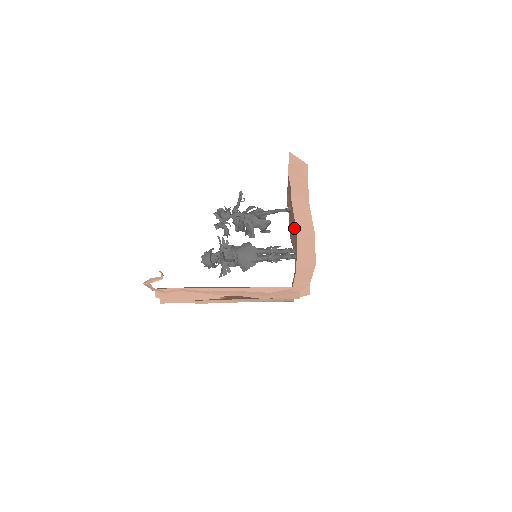
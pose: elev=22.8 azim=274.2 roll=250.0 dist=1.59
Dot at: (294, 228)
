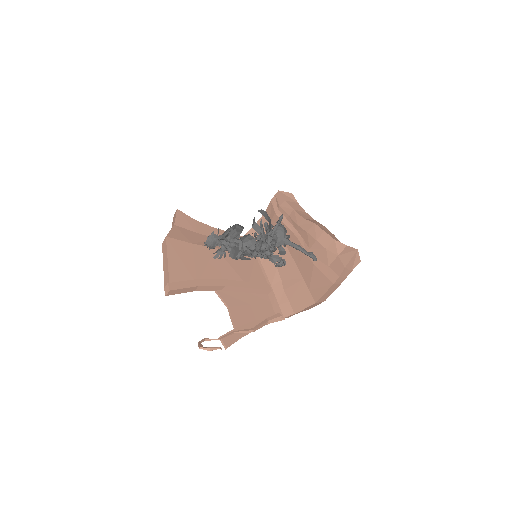
Dot at: (311, 280)
